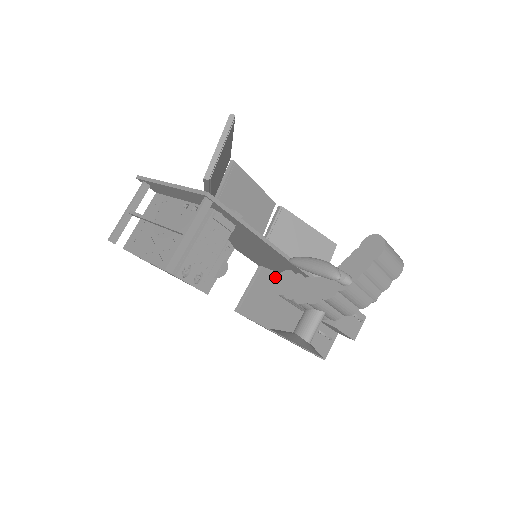
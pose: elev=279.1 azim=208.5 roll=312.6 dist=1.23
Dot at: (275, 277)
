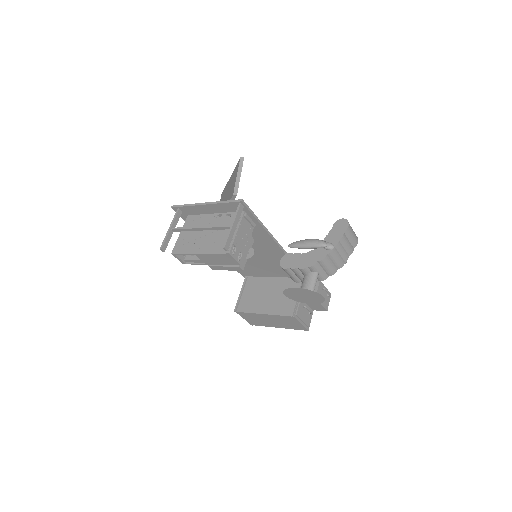
Dot at: (261, 280)
